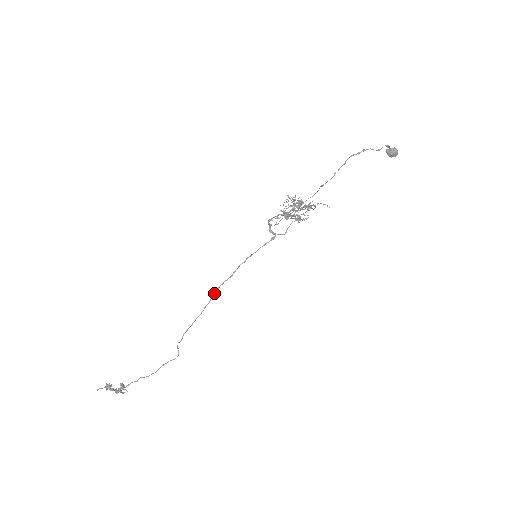
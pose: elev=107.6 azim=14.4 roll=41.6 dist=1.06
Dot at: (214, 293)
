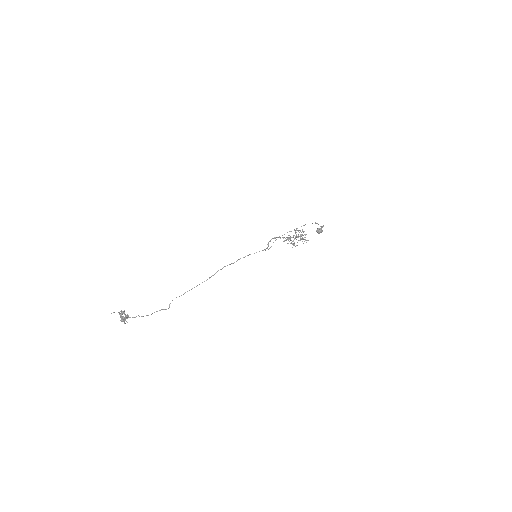
Dot at: occluded
